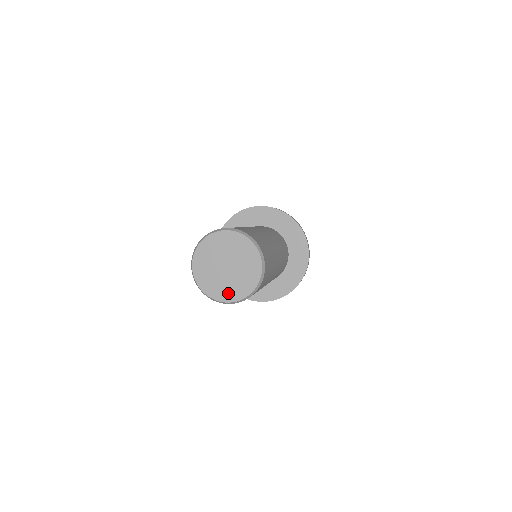
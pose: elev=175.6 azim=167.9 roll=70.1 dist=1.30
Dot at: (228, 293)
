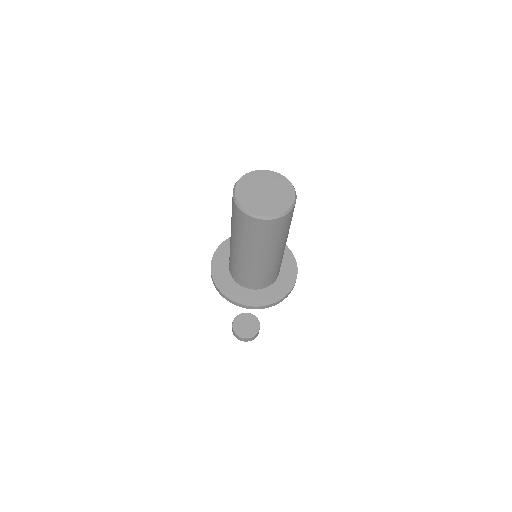
Dot at: (260, 209)
